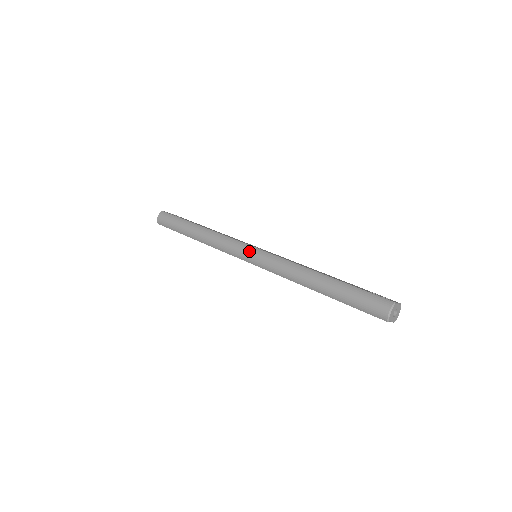
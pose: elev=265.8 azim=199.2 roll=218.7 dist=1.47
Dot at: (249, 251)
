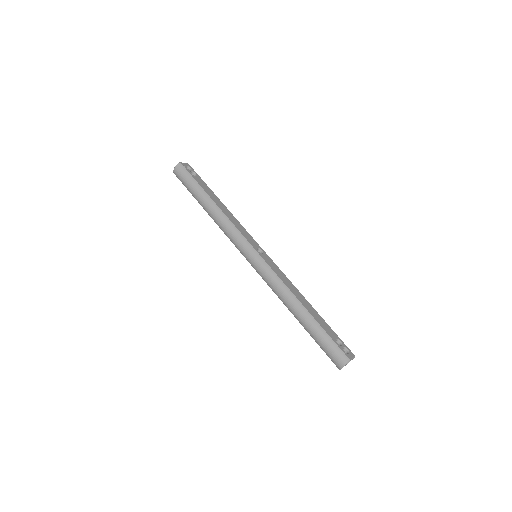
Dot at: (251, 254)
